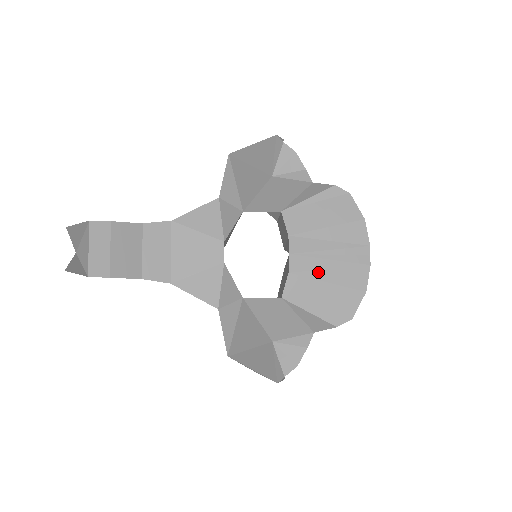
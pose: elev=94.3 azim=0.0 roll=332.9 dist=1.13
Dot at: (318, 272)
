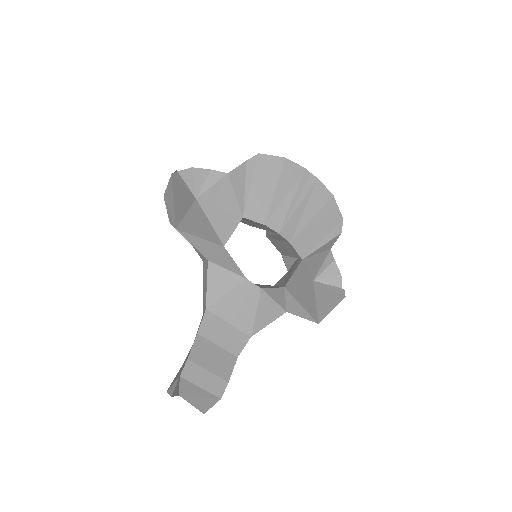
Dot at: (301, 221)
